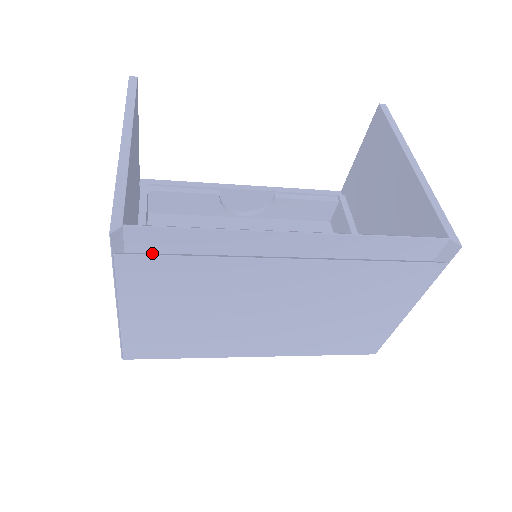
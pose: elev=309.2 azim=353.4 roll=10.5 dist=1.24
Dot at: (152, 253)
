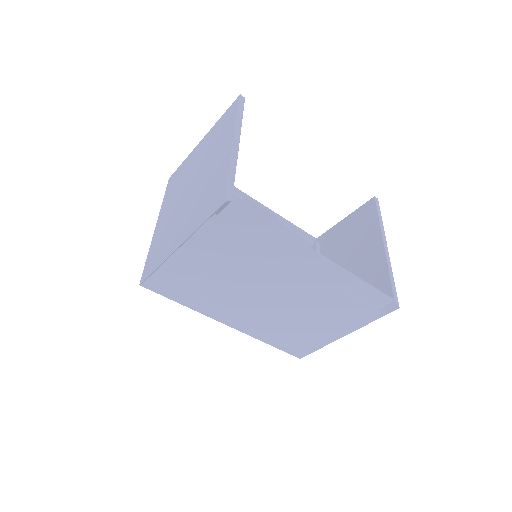
Dot at: occluded
